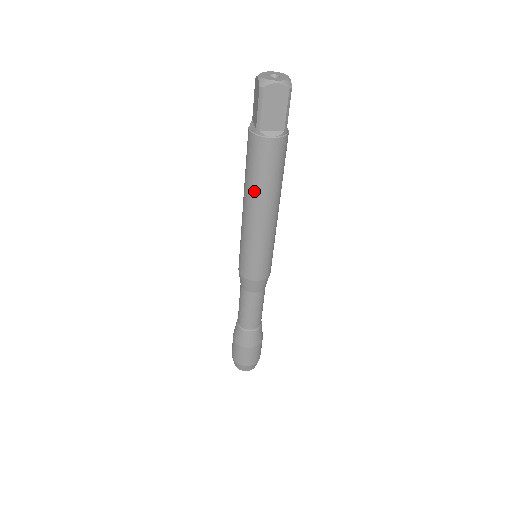
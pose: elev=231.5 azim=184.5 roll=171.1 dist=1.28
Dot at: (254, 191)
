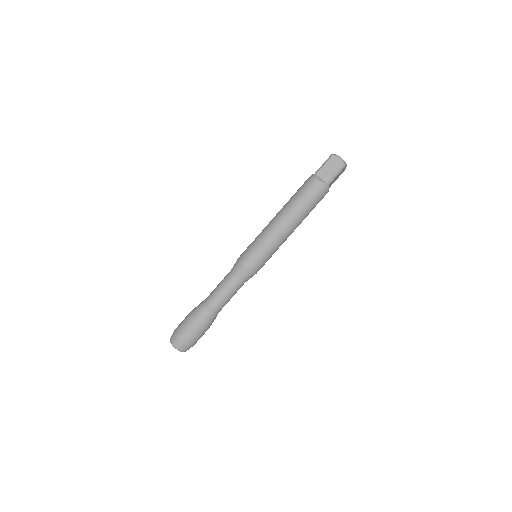
Dot at: (289, 204)
